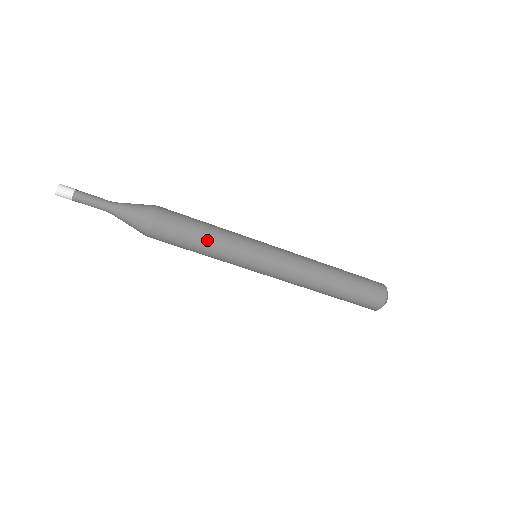
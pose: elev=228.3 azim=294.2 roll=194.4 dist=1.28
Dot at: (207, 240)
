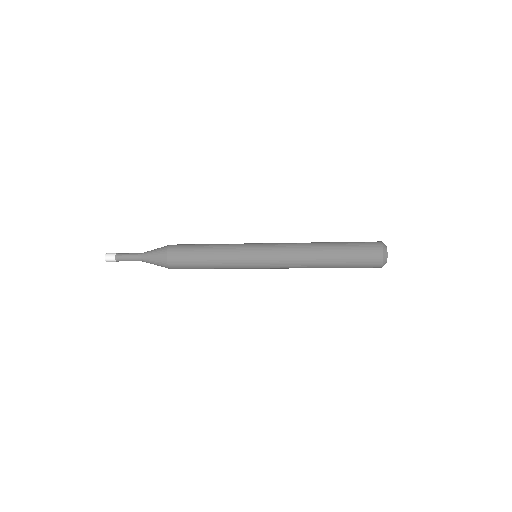
Dot at: (209, 260)
